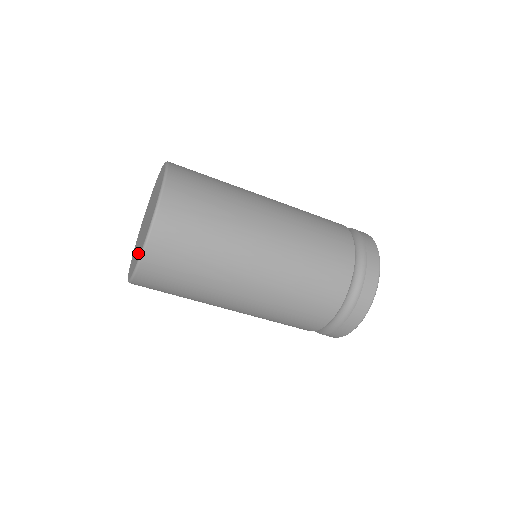
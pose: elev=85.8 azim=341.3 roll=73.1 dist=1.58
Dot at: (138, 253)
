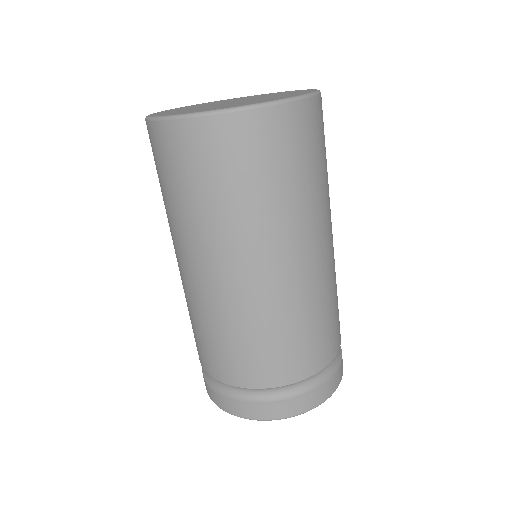
Dot at: (195, 110)
